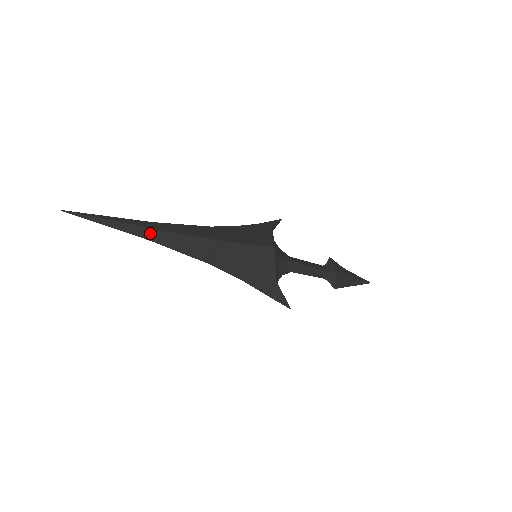
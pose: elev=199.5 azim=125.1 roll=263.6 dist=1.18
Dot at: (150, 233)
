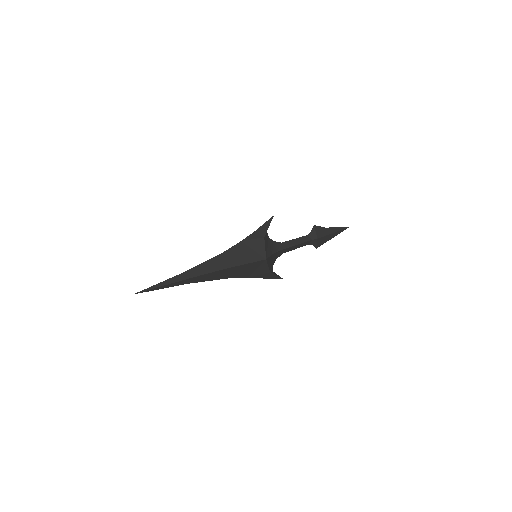
Dot at: (185, 281)
